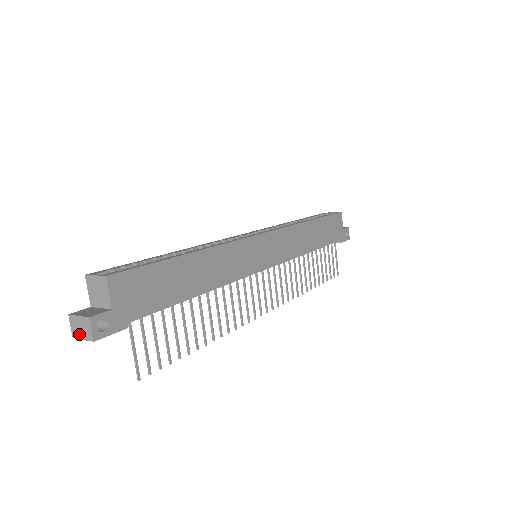
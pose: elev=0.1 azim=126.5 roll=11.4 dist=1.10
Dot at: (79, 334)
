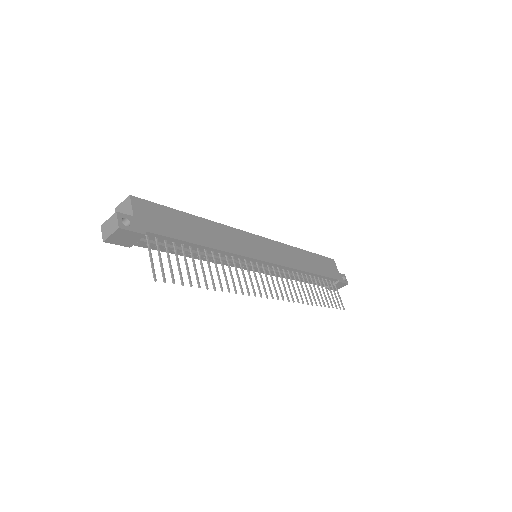
Dot at: (108, 233)
